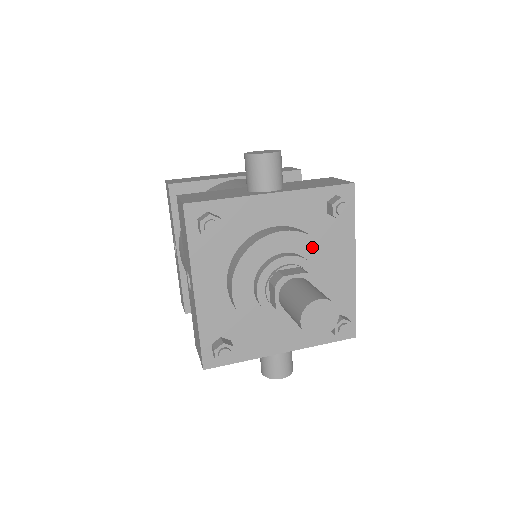
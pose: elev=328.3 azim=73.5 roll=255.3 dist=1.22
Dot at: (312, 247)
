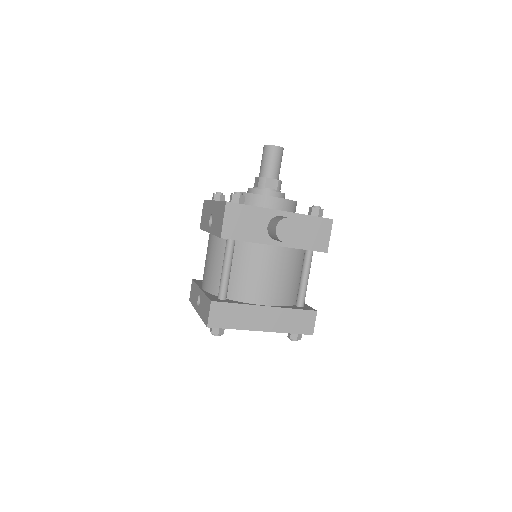
Dot at: occluded
